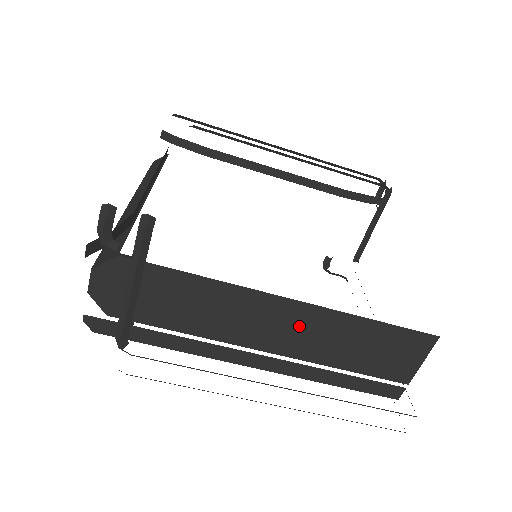
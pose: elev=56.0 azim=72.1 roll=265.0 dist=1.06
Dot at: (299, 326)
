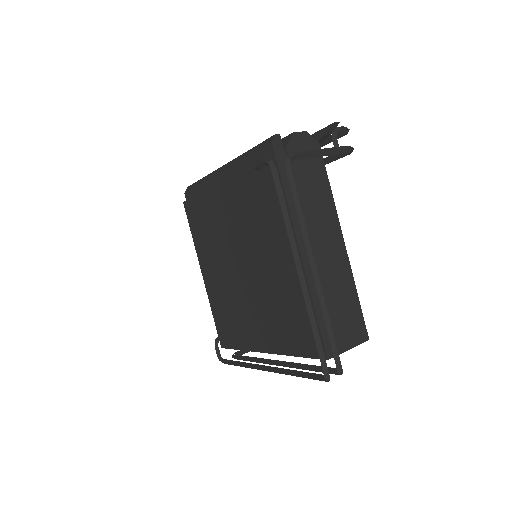
Dot at: (335, 258)
